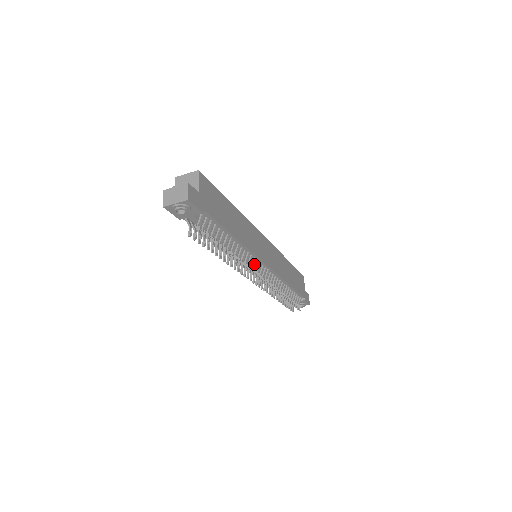
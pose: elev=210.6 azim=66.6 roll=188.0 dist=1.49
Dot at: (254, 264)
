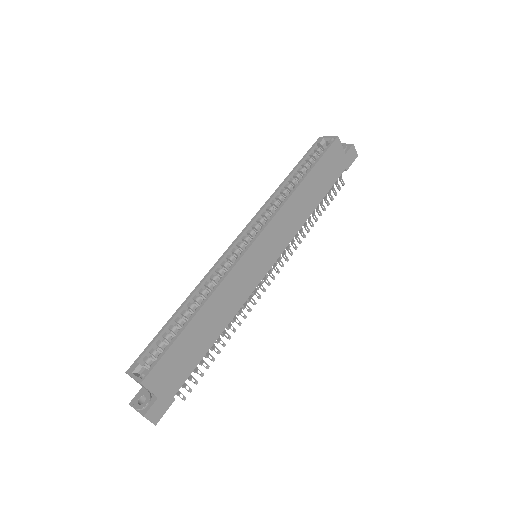
Dot at: occluded
